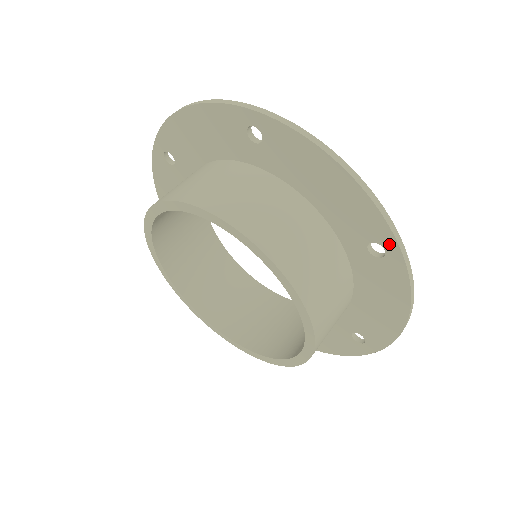
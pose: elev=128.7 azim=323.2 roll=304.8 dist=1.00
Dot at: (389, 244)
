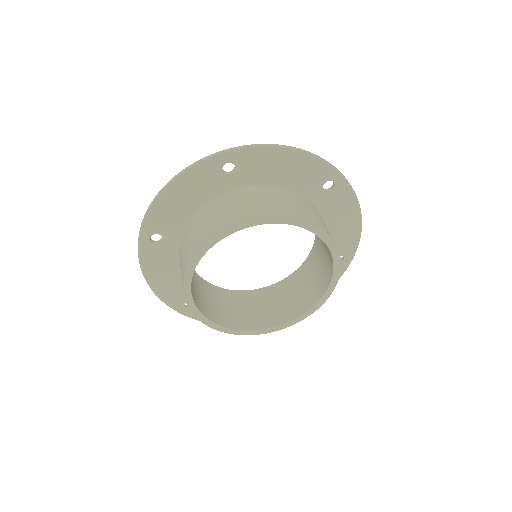
Dot at: (335, 176)
